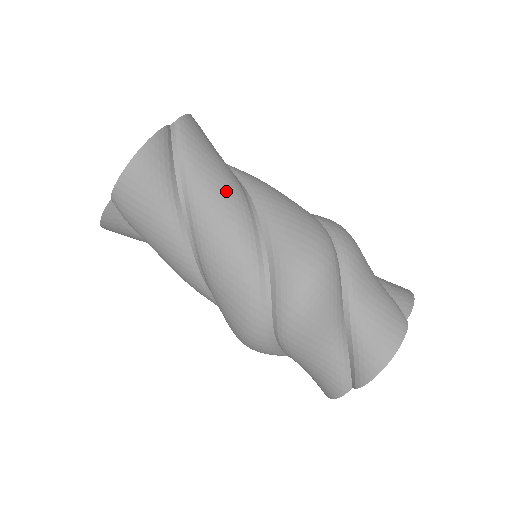
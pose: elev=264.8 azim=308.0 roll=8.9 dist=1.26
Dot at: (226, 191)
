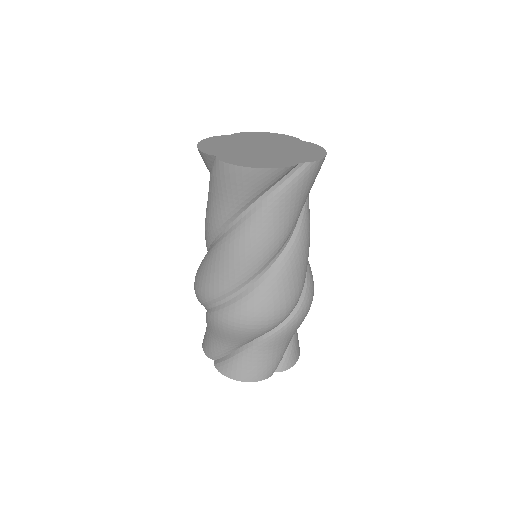
Dot at: (276, 235)
